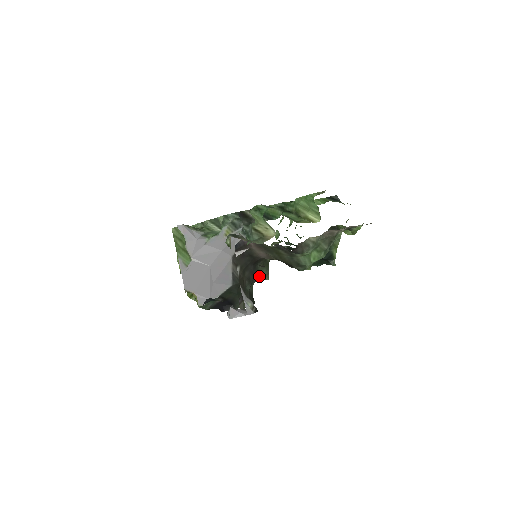
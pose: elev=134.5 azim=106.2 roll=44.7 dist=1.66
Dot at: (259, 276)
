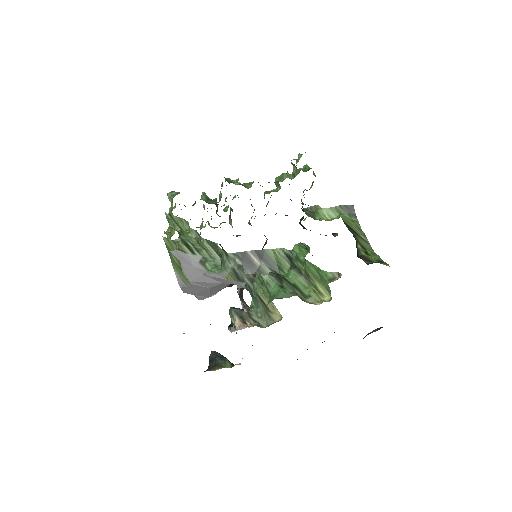
Dot at: occluded
